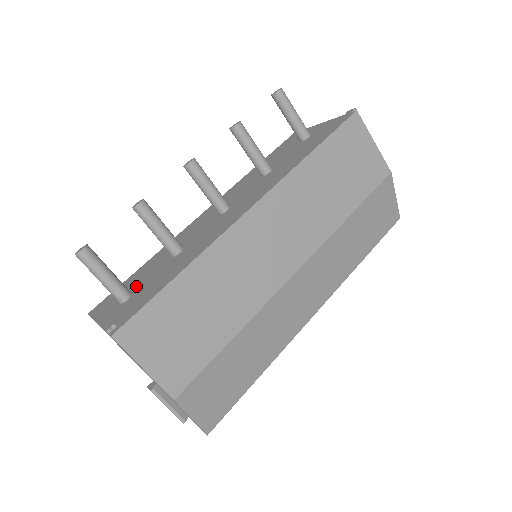
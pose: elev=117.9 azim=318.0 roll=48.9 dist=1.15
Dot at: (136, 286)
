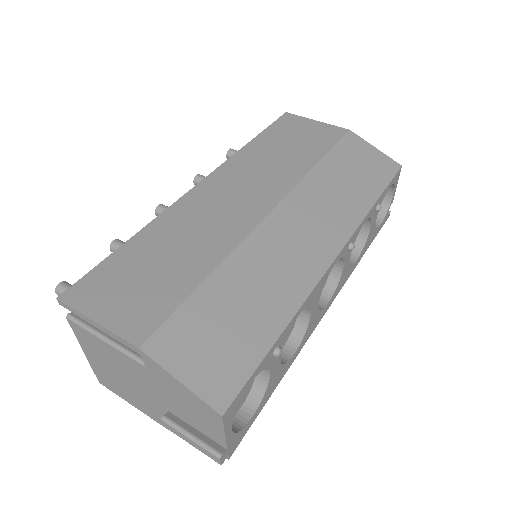
Dot at: occluded
